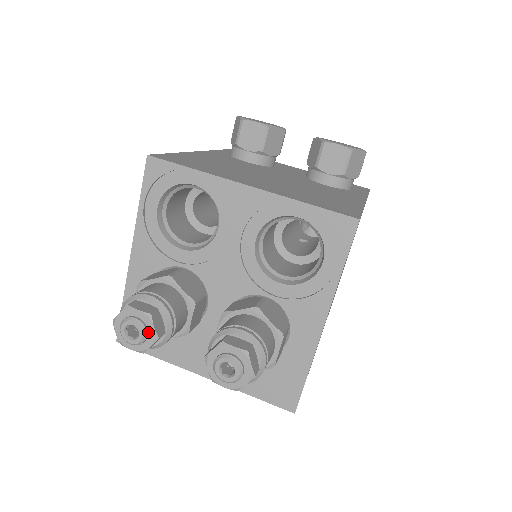
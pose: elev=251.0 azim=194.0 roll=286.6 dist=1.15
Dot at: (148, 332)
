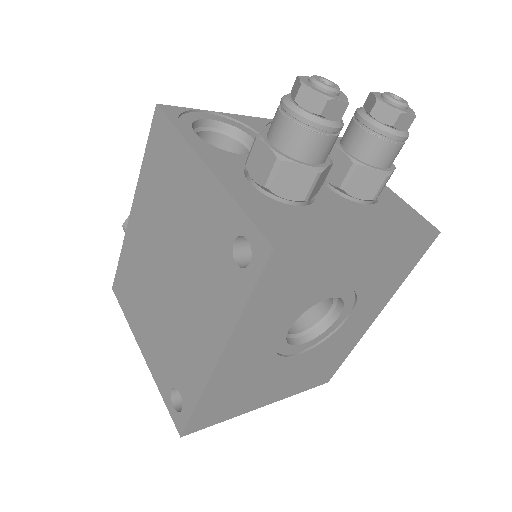
Dot at: occluded
